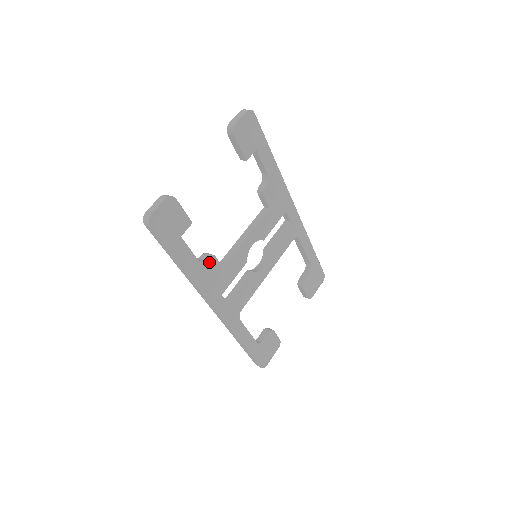
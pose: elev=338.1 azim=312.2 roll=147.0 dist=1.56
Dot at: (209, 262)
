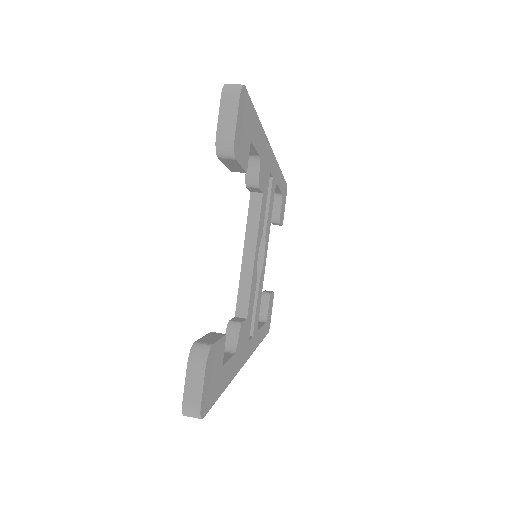
Dot at: (240, 337)
